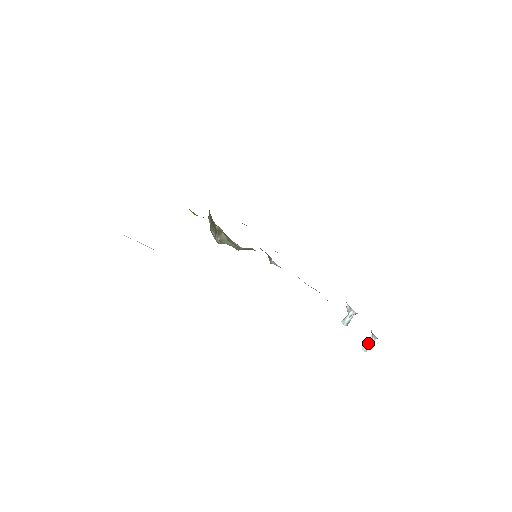
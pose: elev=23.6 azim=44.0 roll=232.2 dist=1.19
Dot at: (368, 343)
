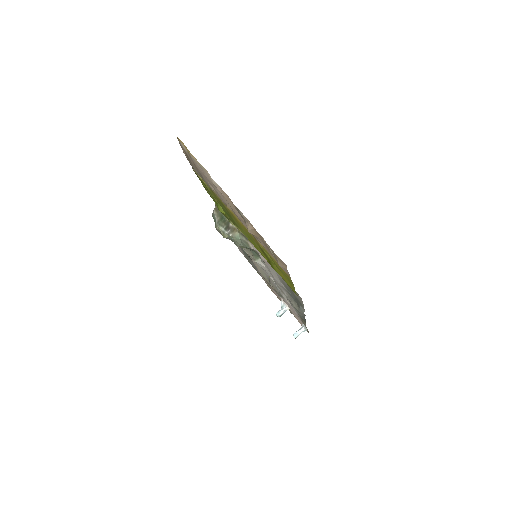
Dot at: (300, 333)
